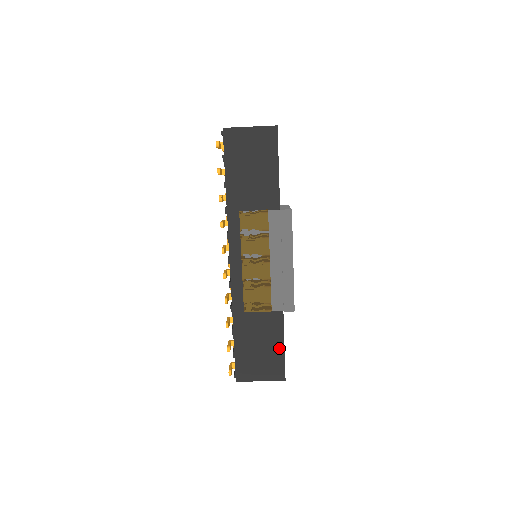
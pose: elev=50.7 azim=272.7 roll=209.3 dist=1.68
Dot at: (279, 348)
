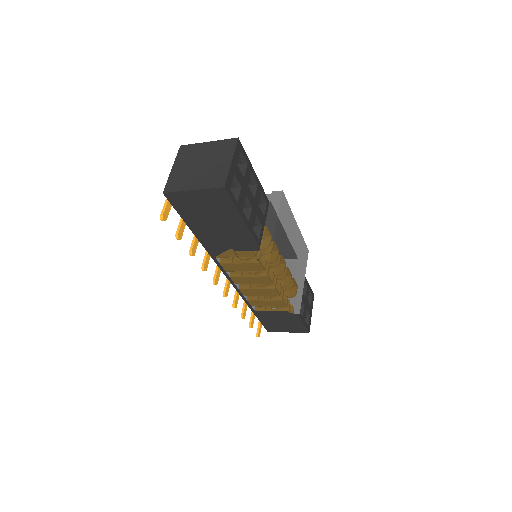
Dot at: (297, 320)
